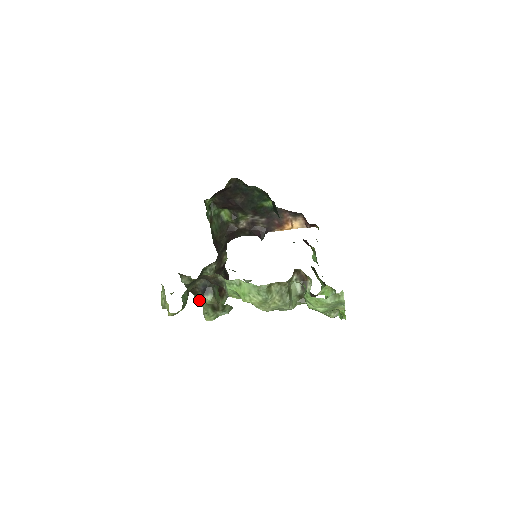
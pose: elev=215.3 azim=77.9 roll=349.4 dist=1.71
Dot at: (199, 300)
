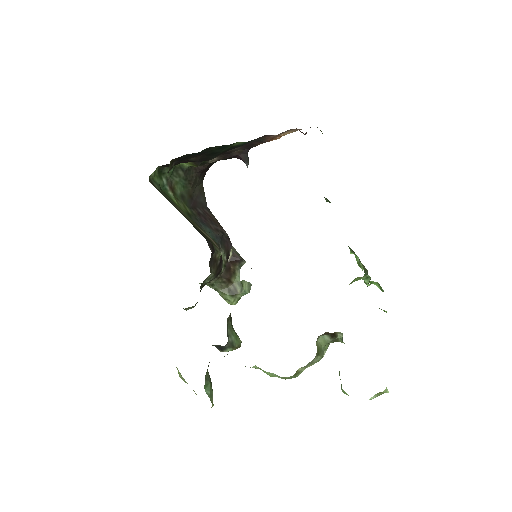
Dot at: occluded
